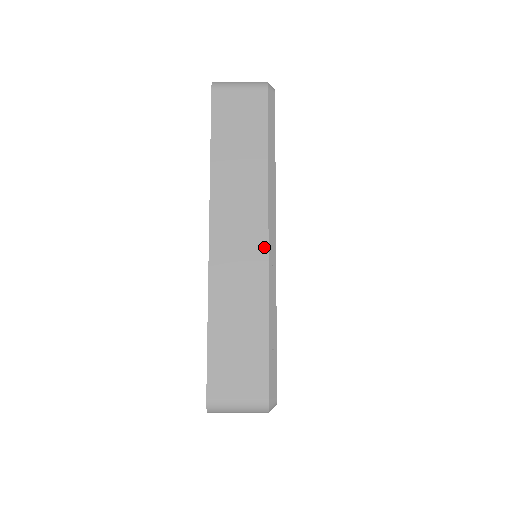
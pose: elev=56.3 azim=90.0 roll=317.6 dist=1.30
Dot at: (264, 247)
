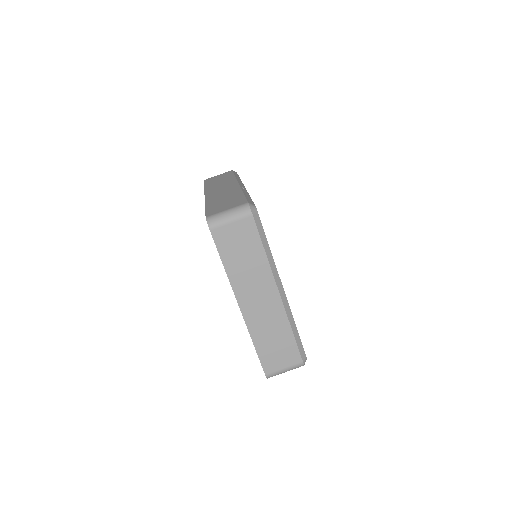
Dot at: (236, 185)
